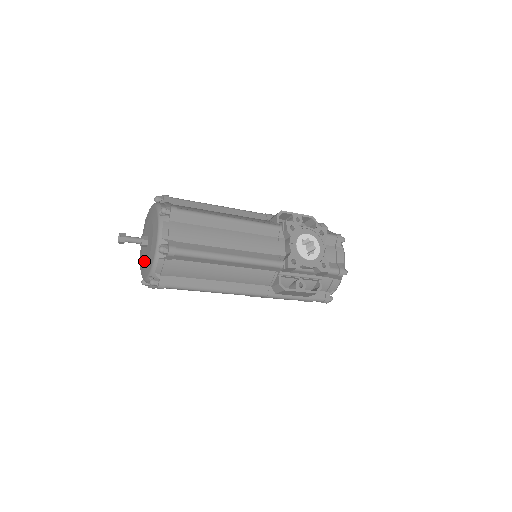
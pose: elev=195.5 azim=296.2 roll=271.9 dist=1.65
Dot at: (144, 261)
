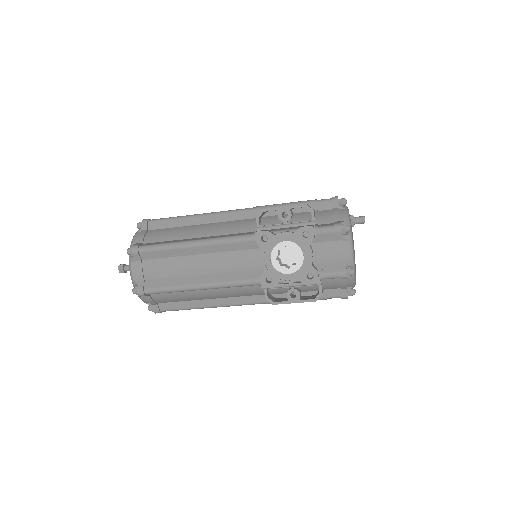
Dot at: occluded
